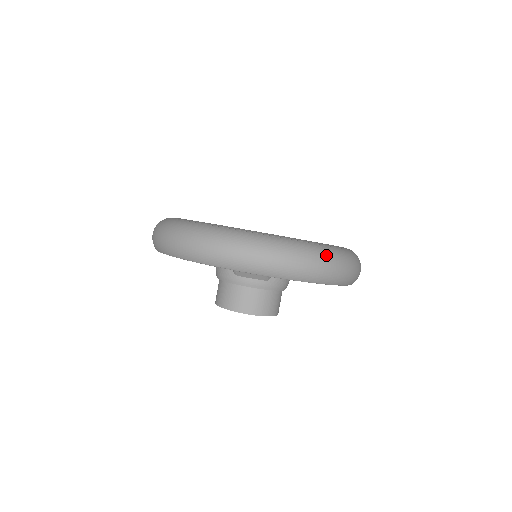
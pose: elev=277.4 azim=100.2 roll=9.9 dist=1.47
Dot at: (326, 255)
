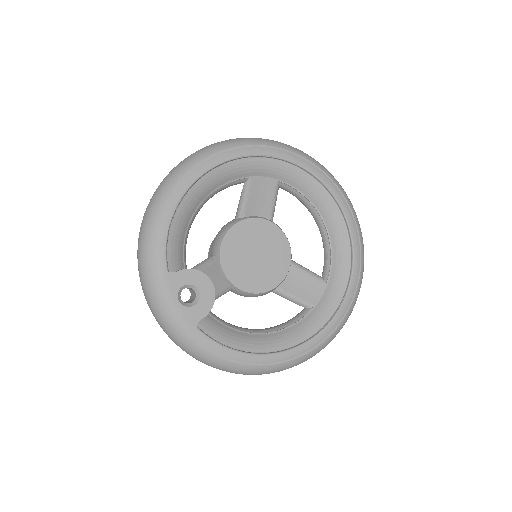
Dot at: (211, 363)
